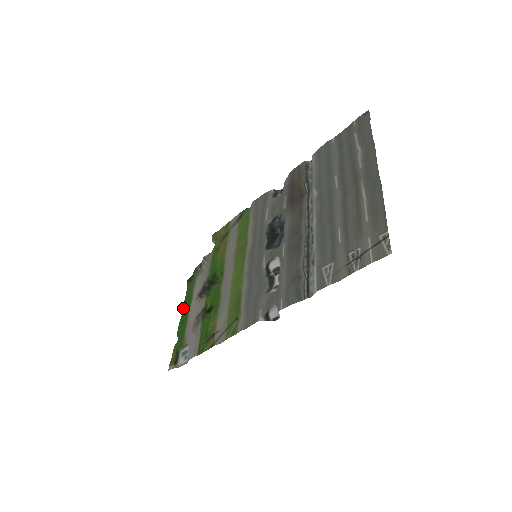
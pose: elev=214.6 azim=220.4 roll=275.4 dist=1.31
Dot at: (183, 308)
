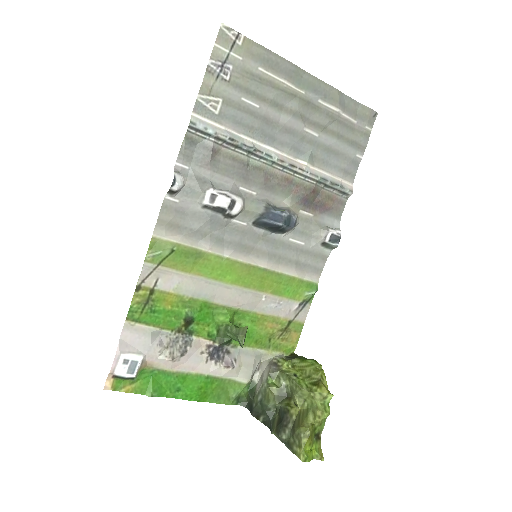
Dot at: (199, 400)
